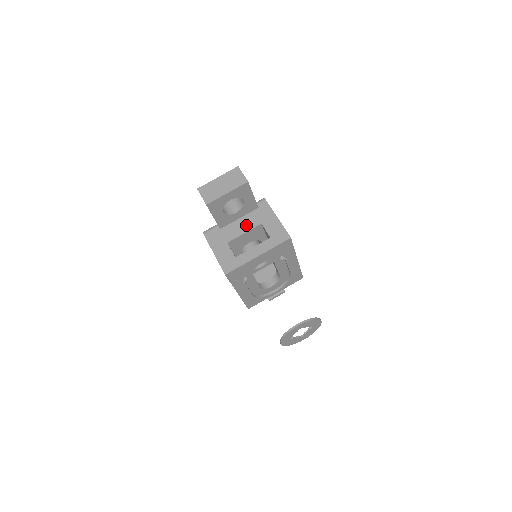
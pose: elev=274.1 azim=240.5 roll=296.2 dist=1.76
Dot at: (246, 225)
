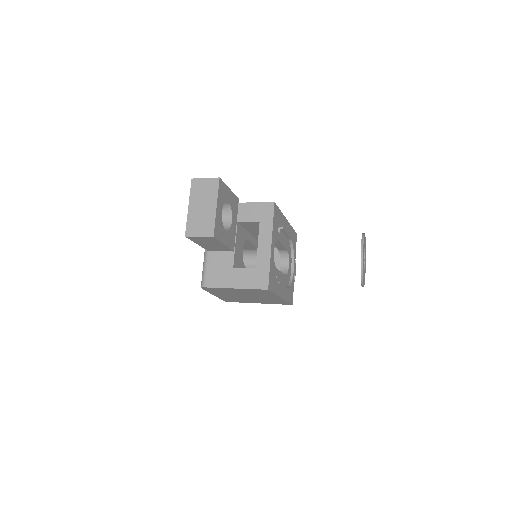
Dot at: occluded
